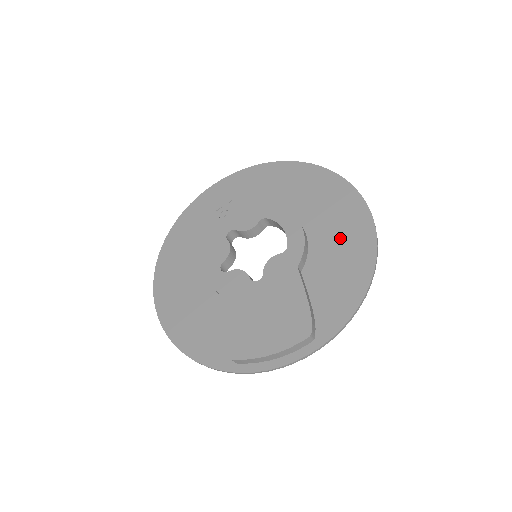
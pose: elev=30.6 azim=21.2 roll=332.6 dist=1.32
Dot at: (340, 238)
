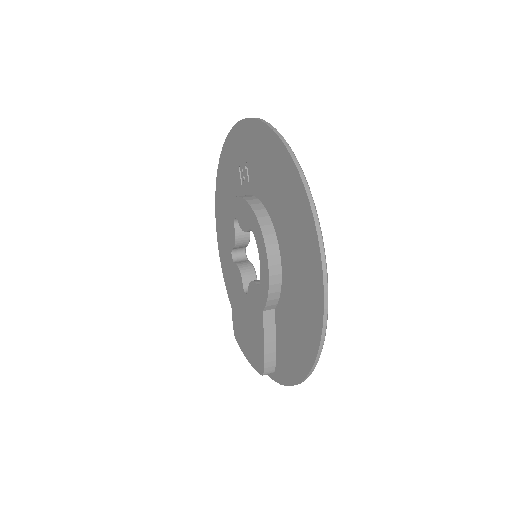
Dot at: (299, 308)
